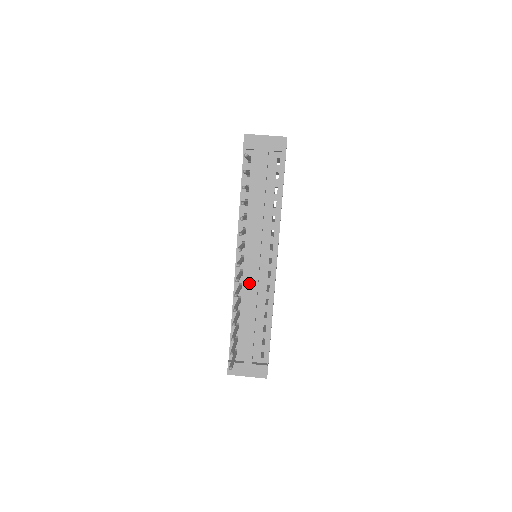
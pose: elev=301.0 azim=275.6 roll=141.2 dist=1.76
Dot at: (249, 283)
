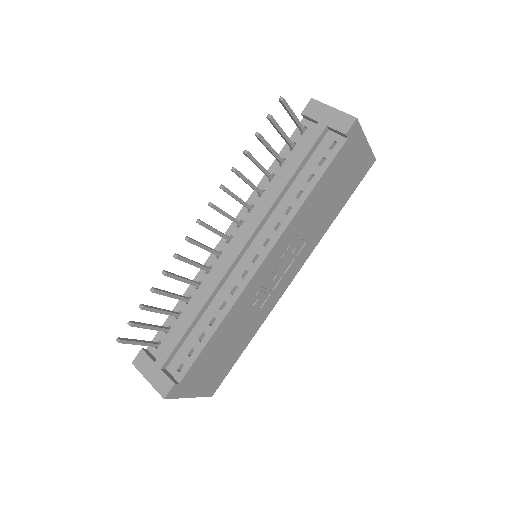
Dot at: occluded
